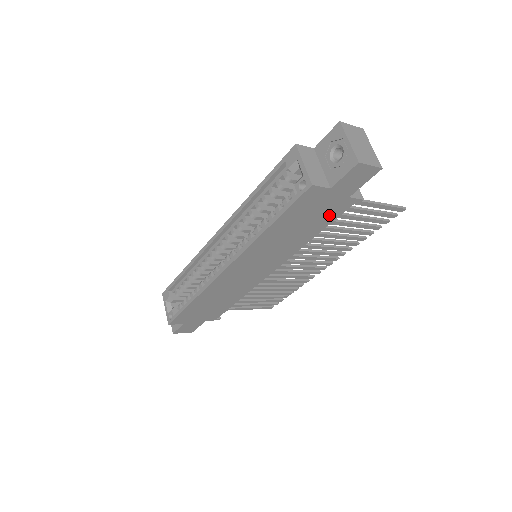
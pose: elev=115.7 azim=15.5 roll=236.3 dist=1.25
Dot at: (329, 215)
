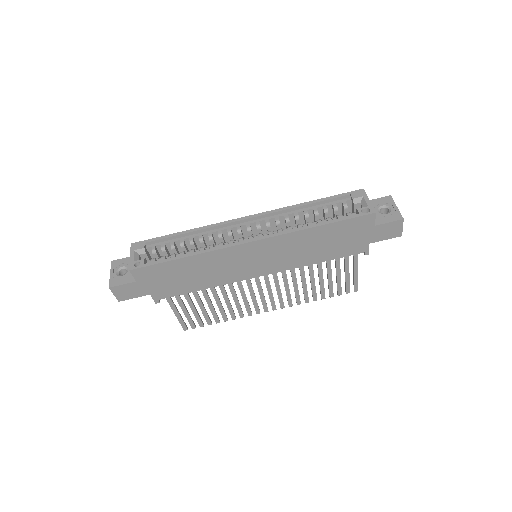
Dot at: (346, 249)
